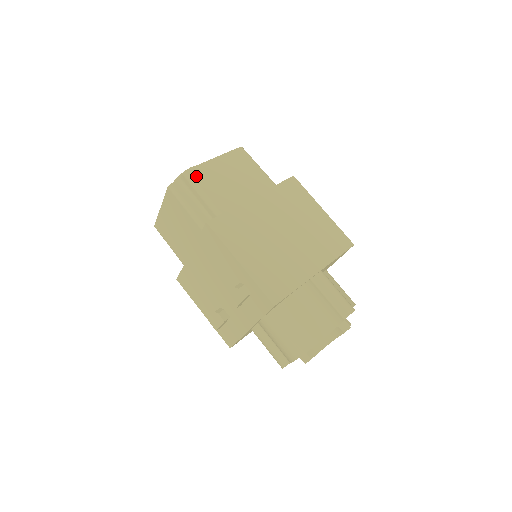
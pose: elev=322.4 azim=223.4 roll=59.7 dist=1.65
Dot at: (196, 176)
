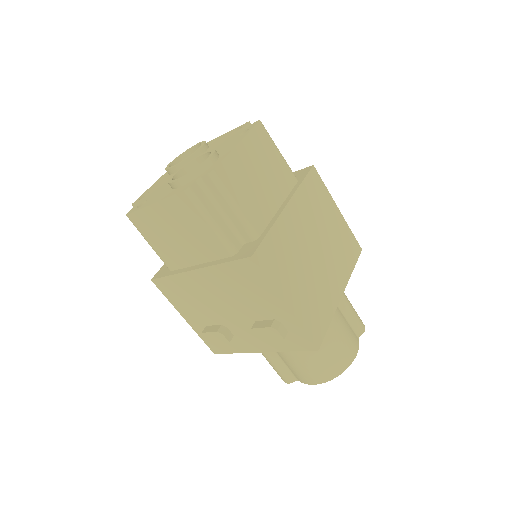
Dot at: (225, 178)
